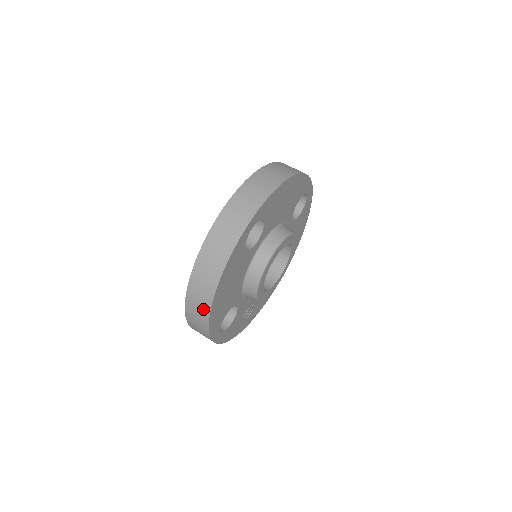
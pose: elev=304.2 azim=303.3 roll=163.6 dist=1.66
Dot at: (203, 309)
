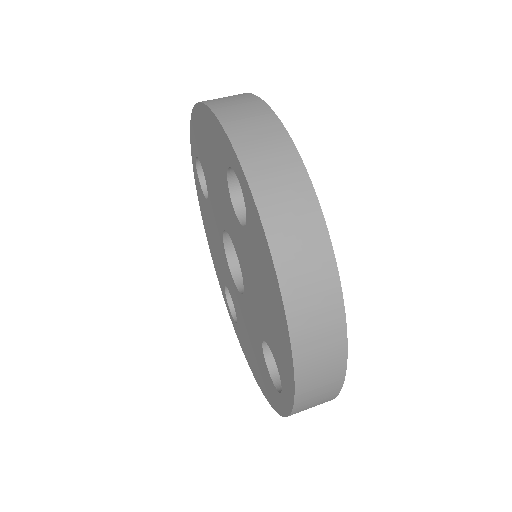
Dot at: (332, 338)
